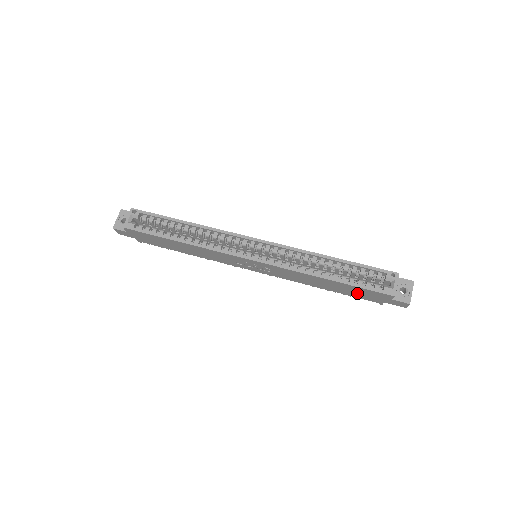
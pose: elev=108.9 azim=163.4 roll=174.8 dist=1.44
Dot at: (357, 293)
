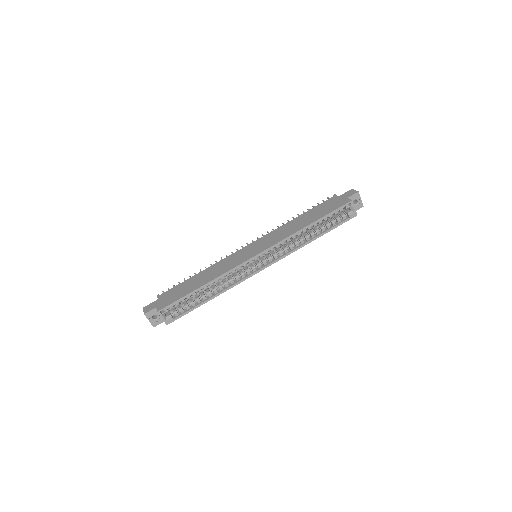
Dot at: occluded
